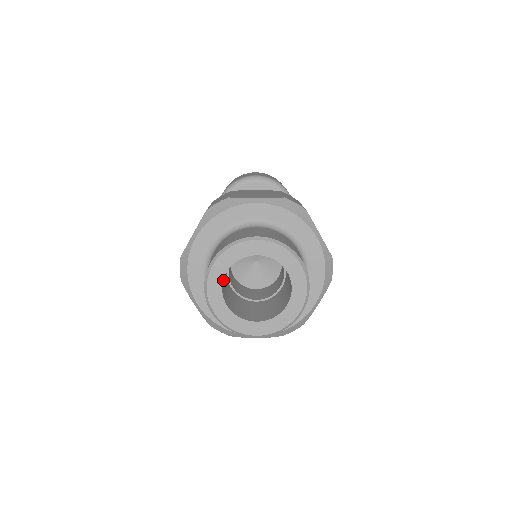
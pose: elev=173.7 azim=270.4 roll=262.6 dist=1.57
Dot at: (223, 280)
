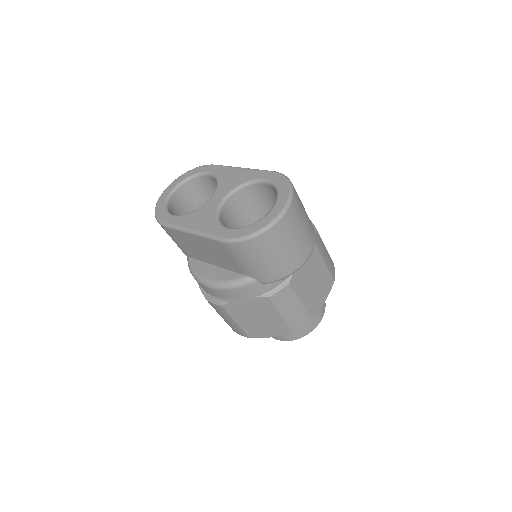
Dot at: occluded
